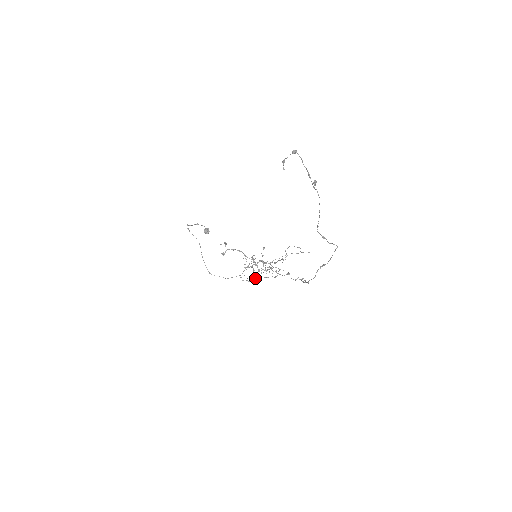
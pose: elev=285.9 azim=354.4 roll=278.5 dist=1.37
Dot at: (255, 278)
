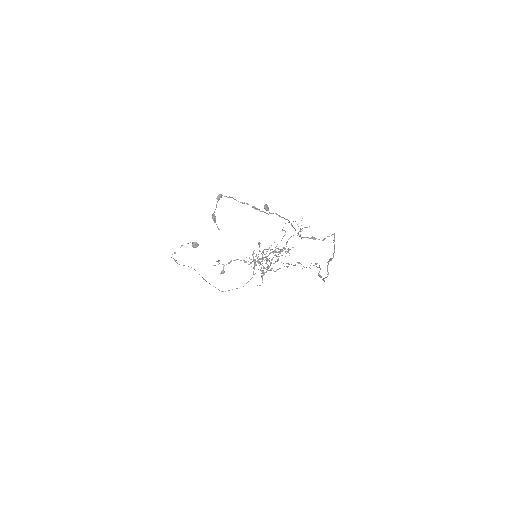
Dot at: occluded
